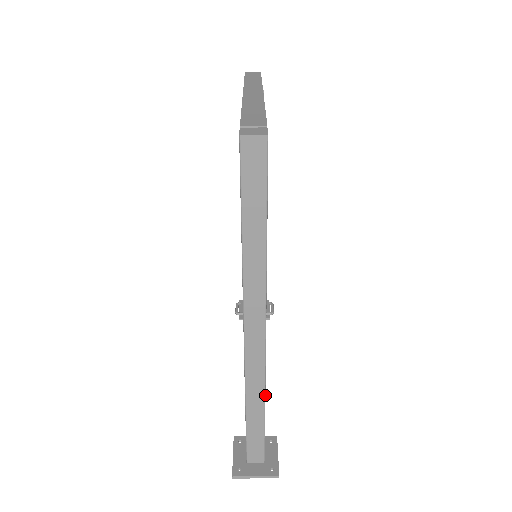
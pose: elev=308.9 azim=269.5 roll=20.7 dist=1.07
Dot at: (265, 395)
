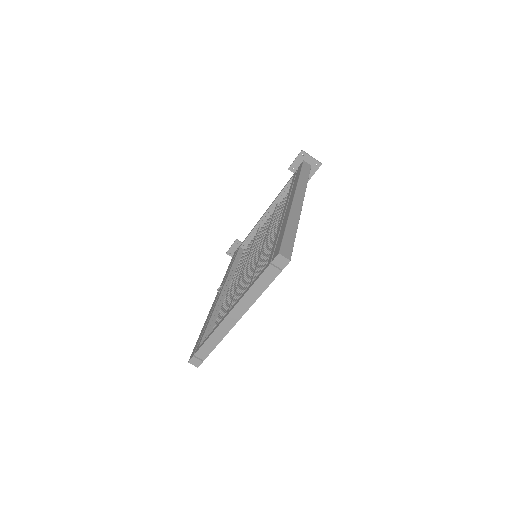
Dot at: occluded
